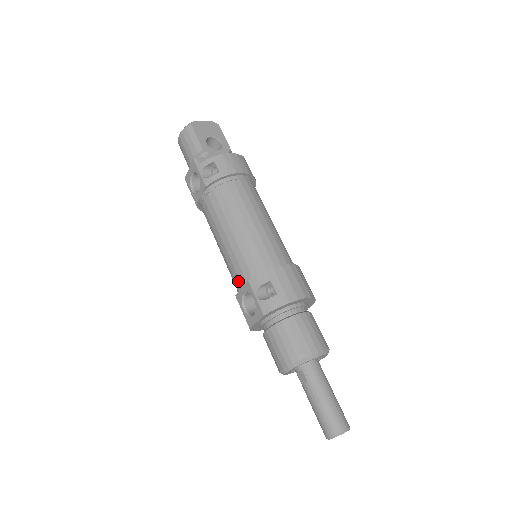
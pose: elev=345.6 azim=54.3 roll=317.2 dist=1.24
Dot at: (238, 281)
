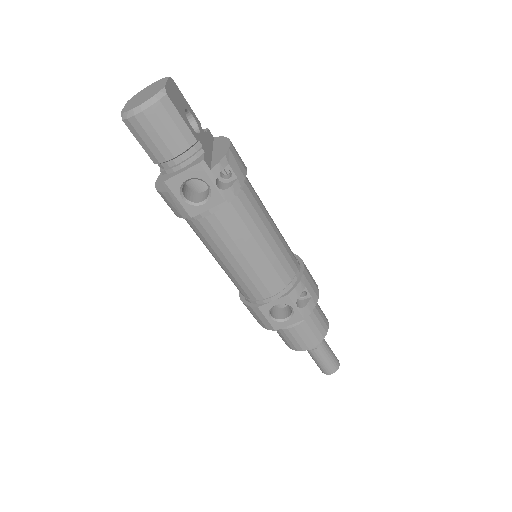
Dot at: (267, 295)
